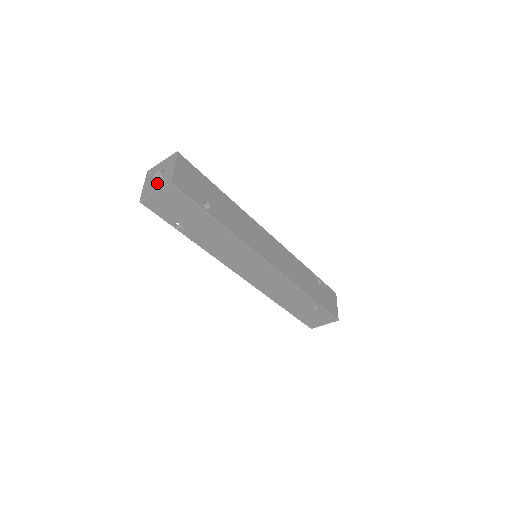
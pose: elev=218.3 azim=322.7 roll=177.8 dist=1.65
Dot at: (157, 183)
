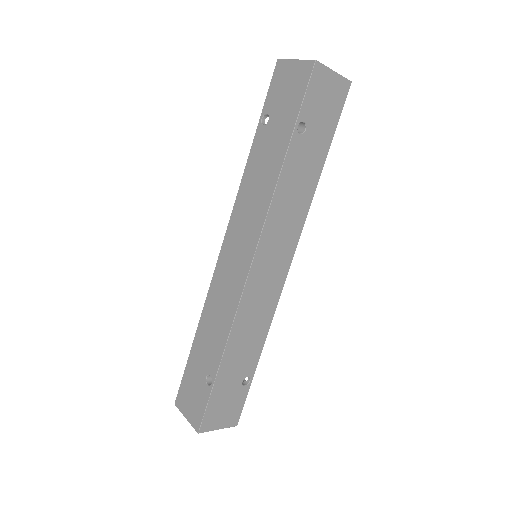
Dot at: occluded
